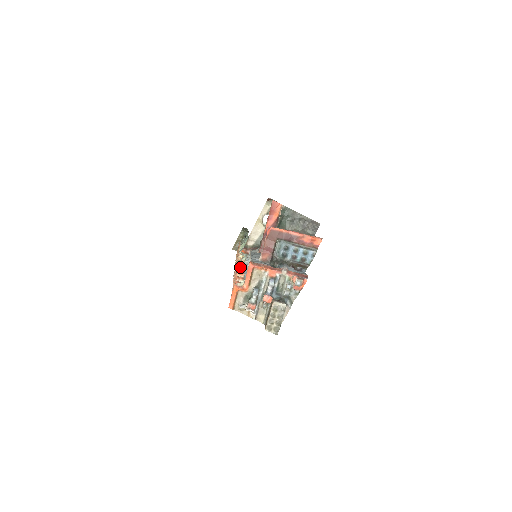
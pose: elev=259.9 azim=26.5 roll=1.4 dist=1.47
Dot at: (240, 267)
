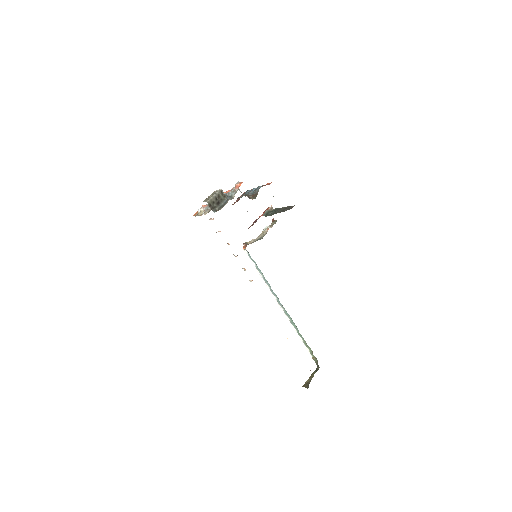
Dot at: (244, 268)
